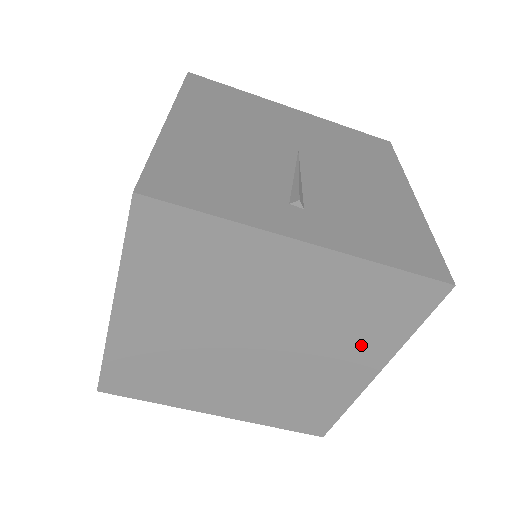
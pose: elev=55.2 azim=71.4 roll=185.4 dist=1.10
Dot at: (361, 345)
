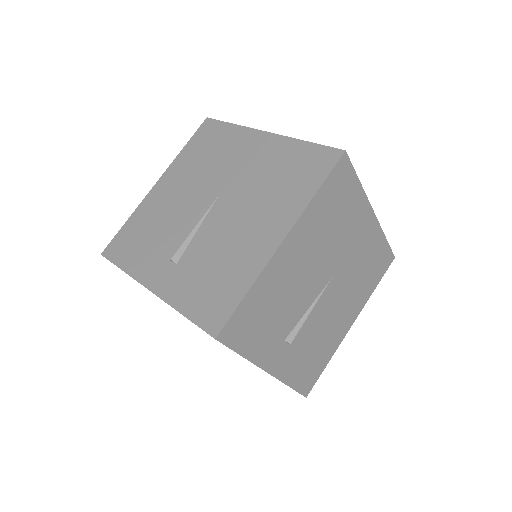
Dot at: occluded
